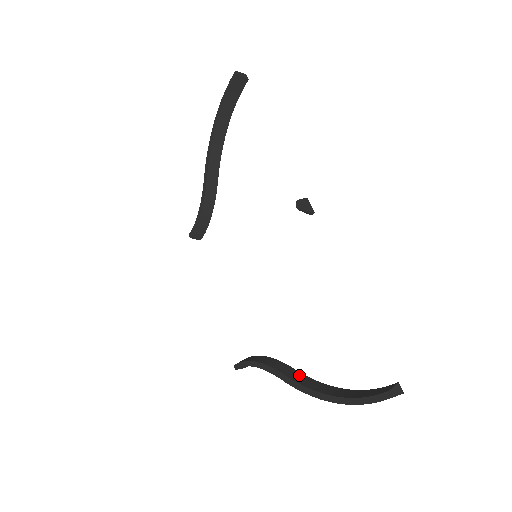
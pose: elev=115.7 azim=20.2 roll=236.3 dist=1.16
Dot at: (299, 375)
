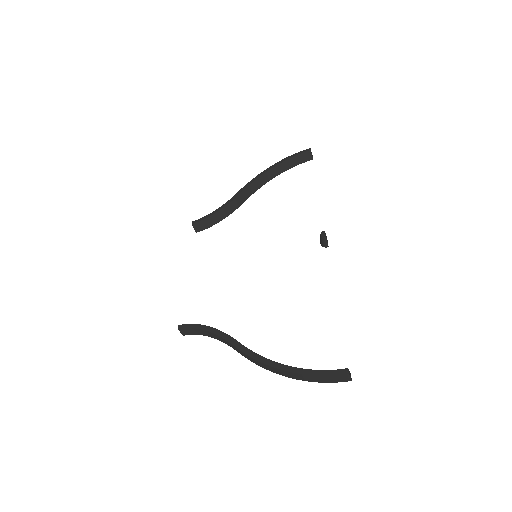
Dot at: occluded
